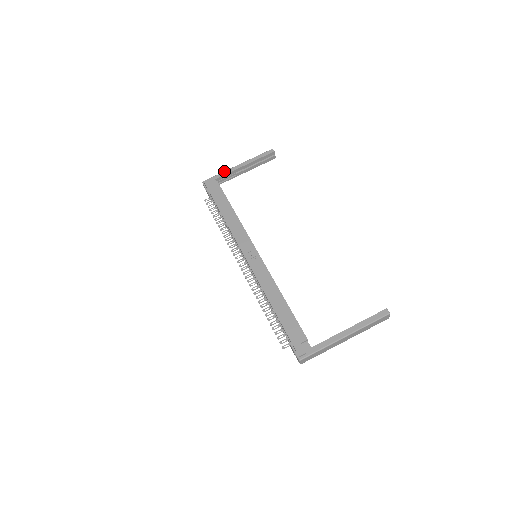
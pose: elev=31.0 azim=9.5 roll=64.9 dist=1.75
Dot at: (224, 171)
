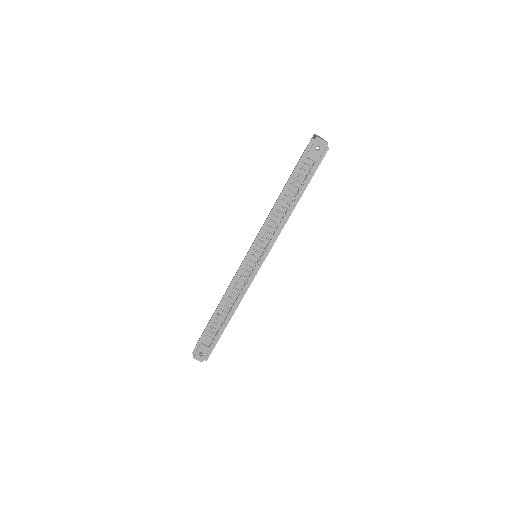
Dot at: occluded
